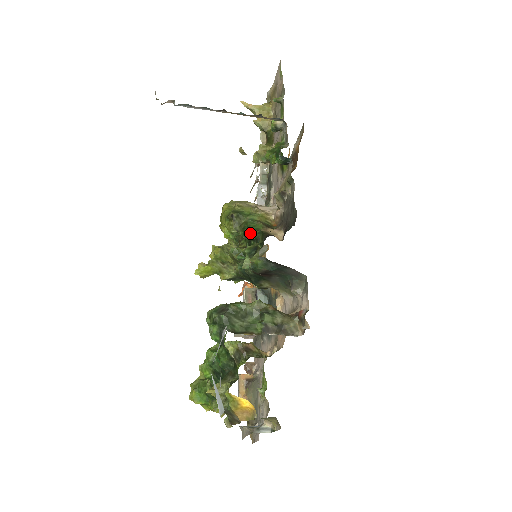
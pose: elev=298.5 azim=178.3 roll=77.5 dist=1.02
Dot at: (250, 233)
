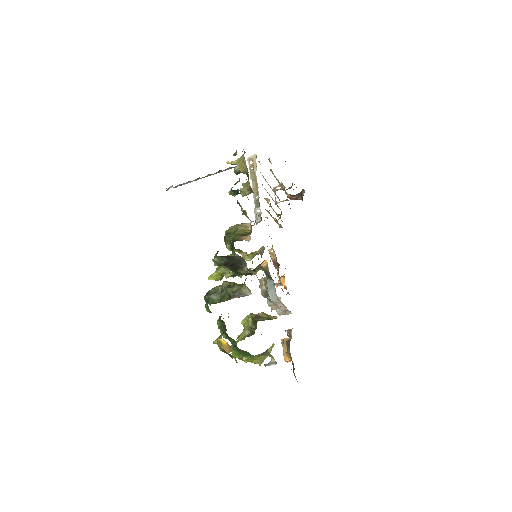
Dot at: occluded
